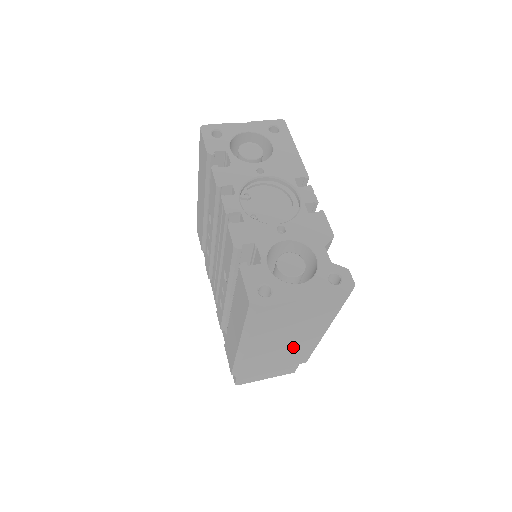
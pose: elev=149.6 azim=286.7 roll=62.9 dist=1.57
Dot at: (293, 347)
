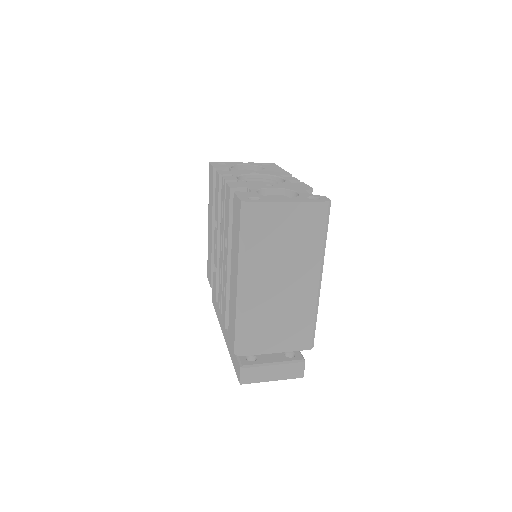
Dot at: (291, 303)
